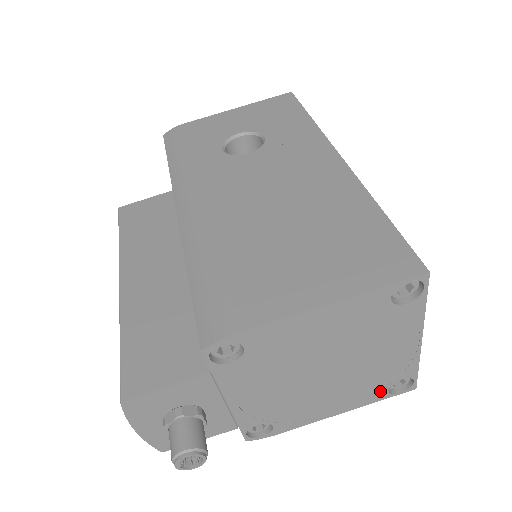
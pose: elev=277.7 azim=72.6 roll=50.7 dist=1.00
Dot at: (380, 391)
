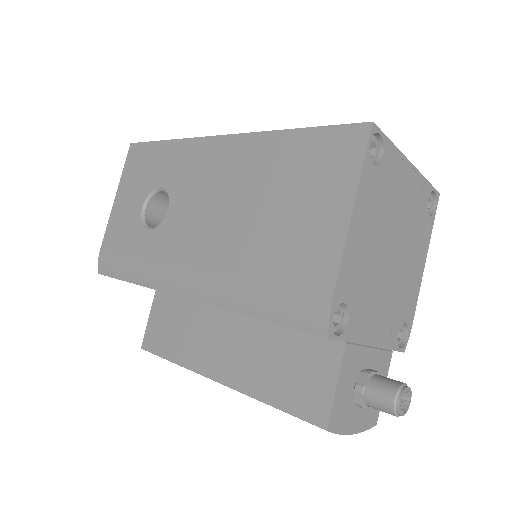
Dot at: (427, 222)
